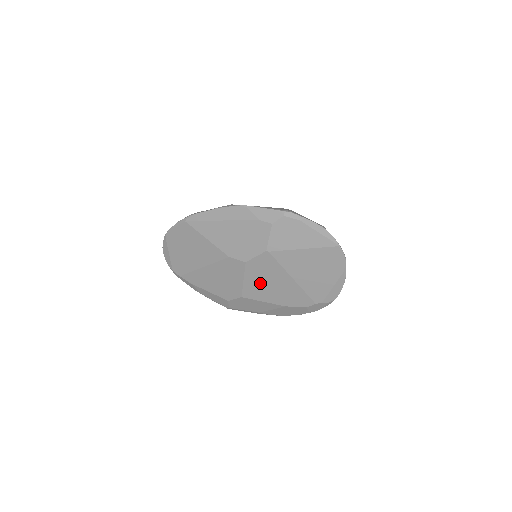
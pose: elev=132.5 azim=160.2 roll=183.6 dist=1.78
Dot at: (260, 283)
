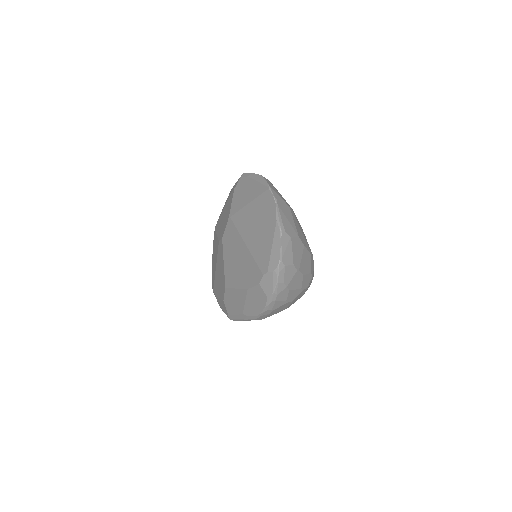
Dot at: (231, 262)
